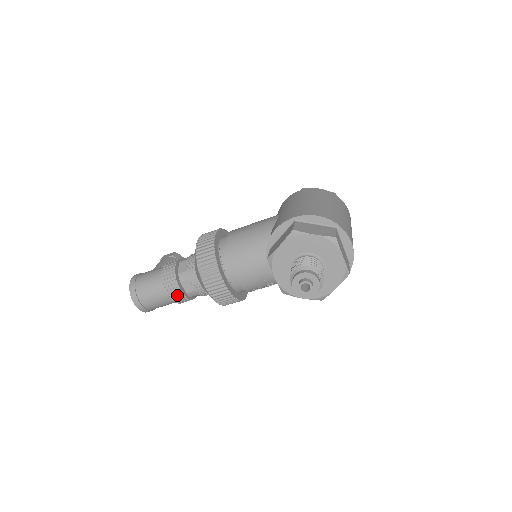
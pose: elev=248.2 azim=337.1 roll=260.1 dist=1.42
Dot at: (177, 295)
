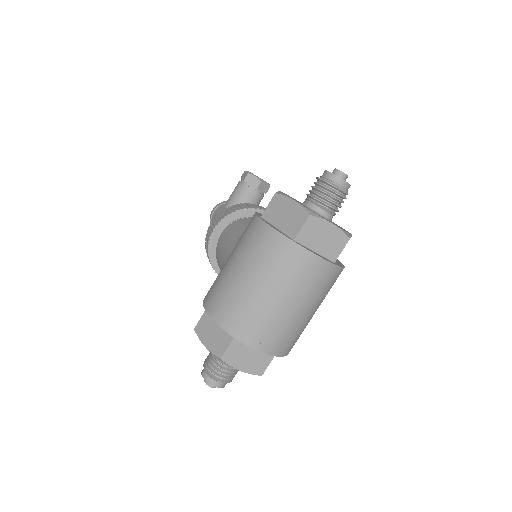
Dot at: occluded
